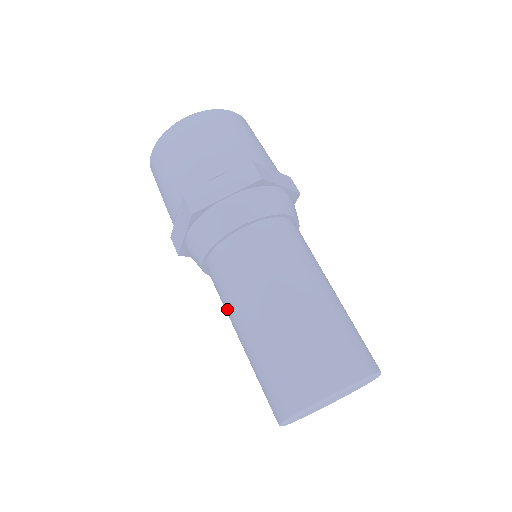
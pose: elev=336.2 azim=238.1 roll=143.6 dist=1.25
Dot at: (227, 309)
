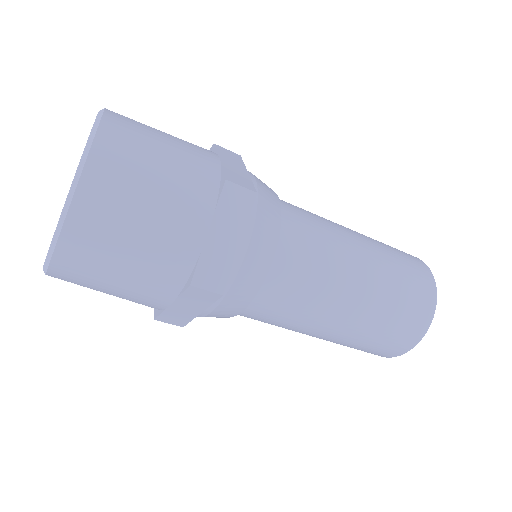
Dot at: (291, 328)
